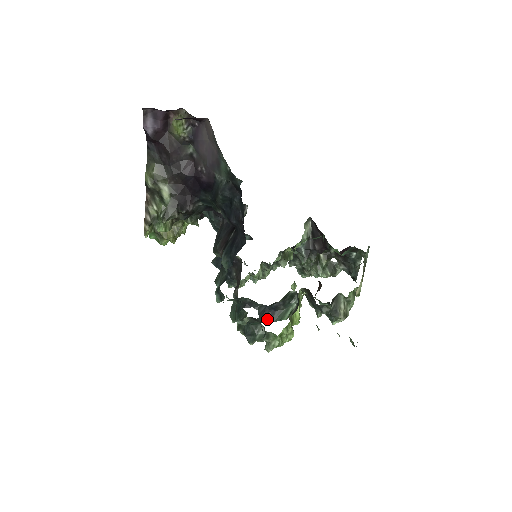
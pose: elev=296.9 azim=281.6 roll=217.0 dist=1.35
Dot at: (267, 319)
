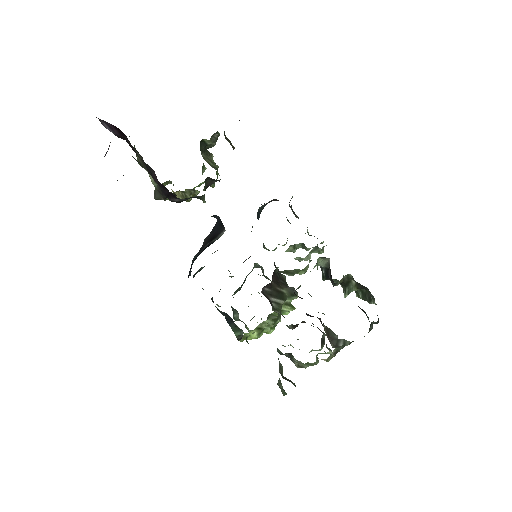
Dot at: (228, 320)
